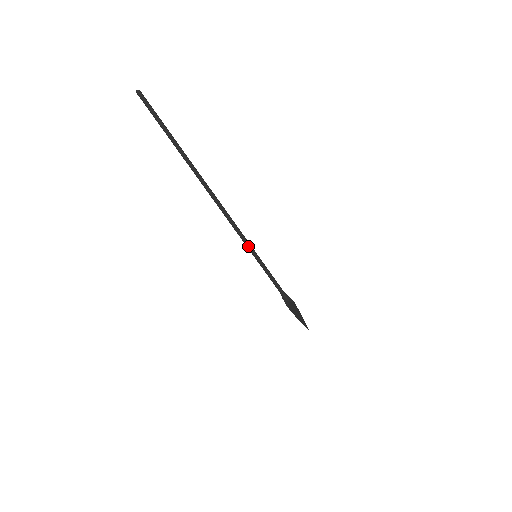
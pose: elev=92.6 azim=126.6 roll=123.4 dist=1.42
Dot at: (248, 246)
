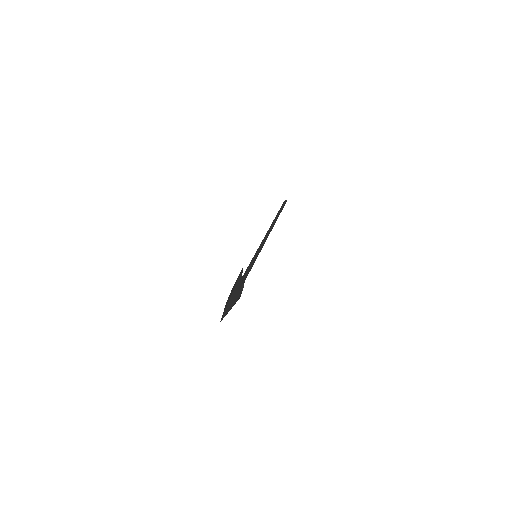
Dot at: (259, 248)
